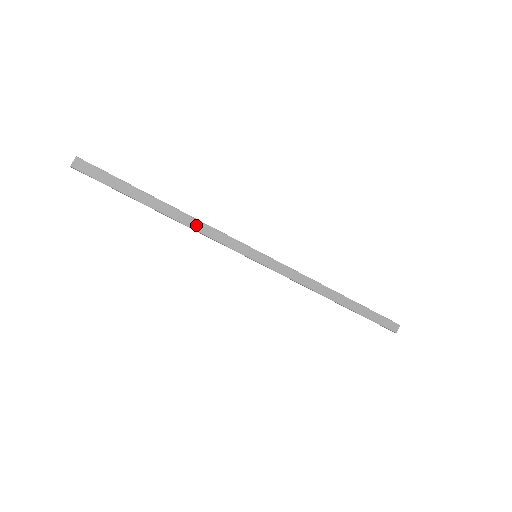
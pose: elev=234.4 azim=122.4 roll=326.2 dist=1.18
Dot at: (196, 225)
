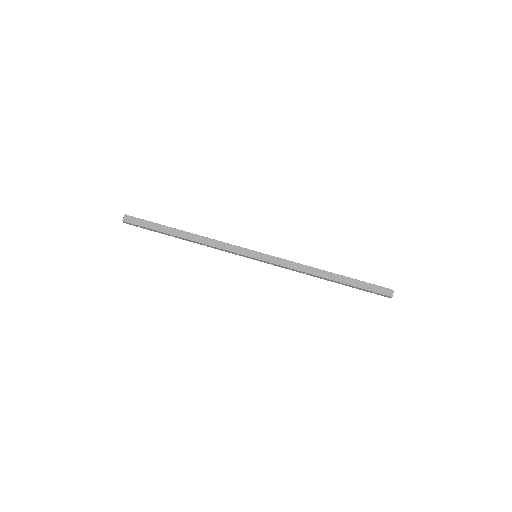
Dot at: (207, 241)
